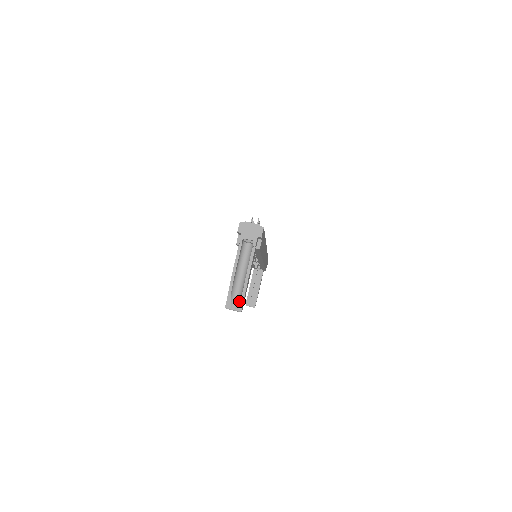
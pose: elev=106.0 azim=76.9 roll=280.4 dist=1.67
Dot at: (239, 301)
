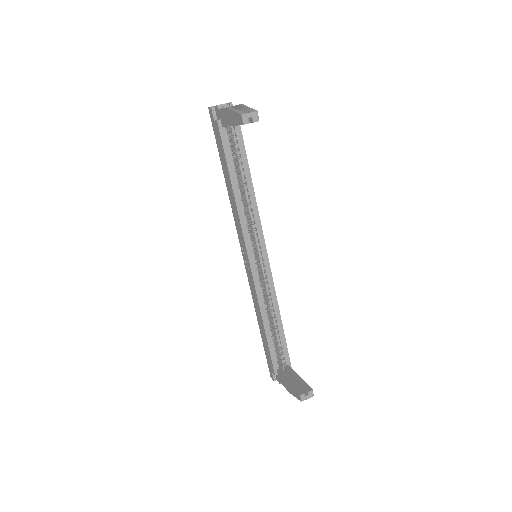
Dot at: (249, 110)
